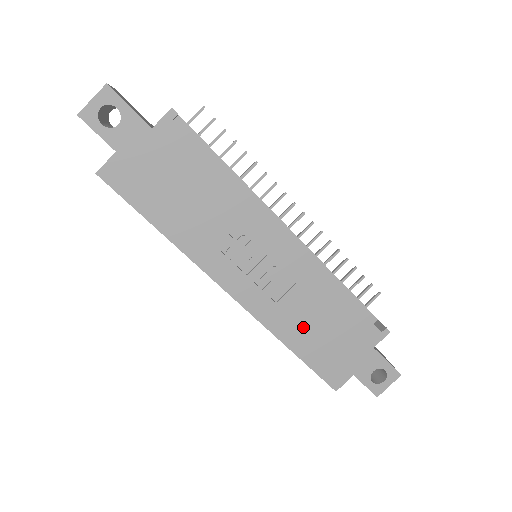
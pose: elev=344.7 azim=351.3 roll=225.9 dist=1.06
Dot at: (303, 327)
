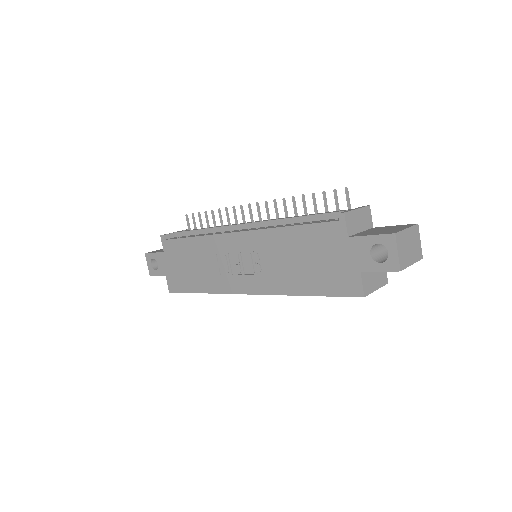
Dot at: (294, 273)
